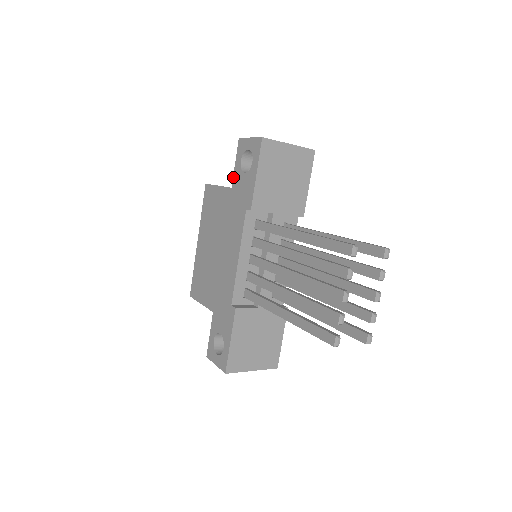
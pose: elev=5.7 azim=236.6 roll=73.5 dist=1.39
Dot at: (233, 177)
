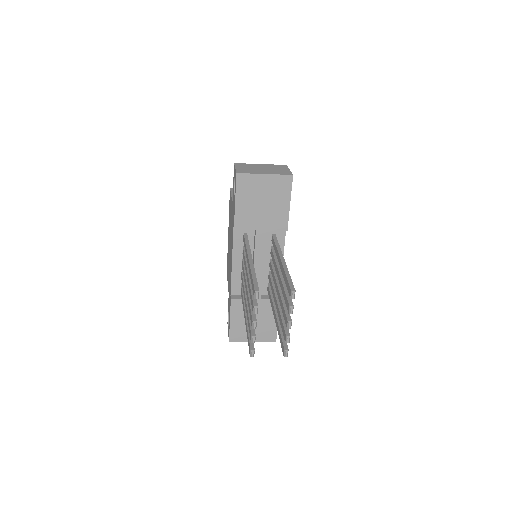
Dot at: occluded
